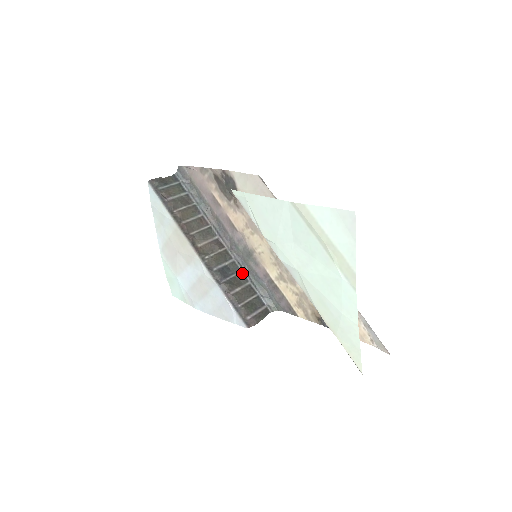
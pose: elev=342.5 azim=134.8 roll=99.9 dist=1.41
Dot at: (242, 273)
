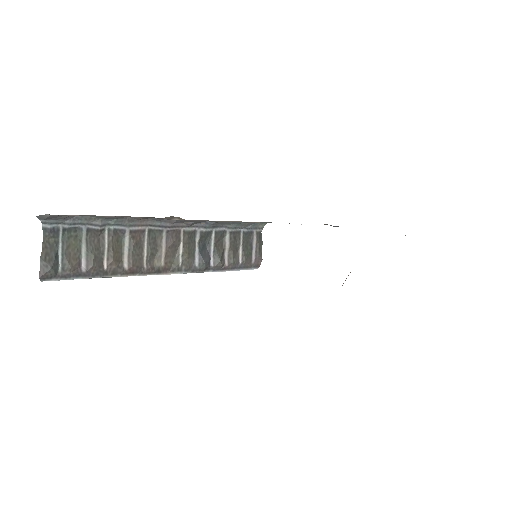
Dot at: (216, 232)
